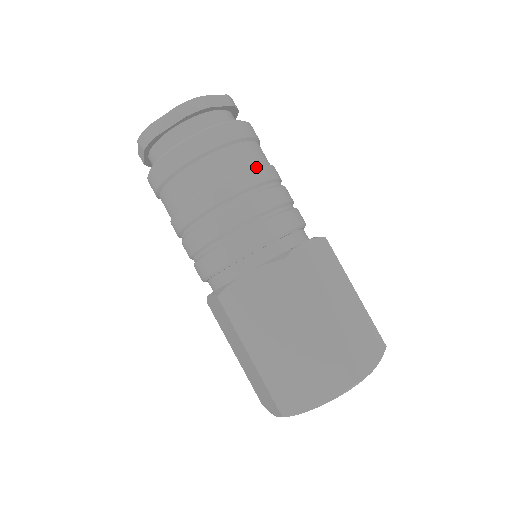
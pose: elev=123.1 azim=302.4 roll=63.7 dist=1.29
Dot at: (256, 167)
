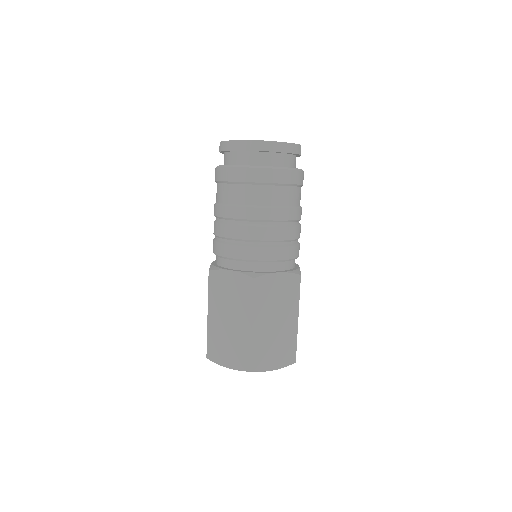
Dot at: (277, 208)
